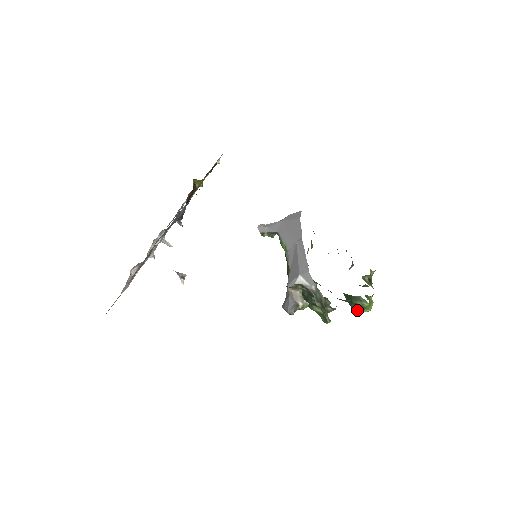
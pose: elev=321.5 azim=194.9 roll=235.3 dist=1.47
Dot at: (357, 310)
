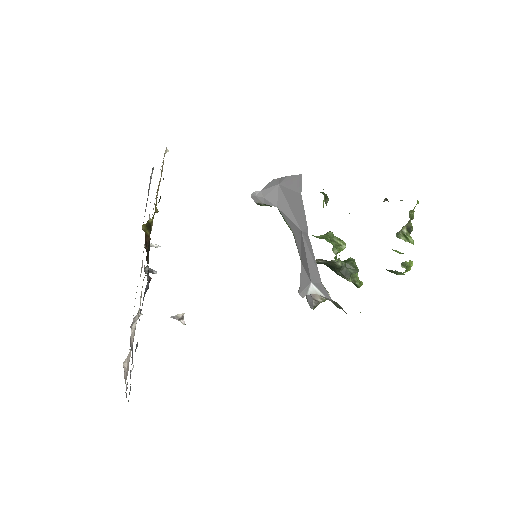
Dot at: occluded
